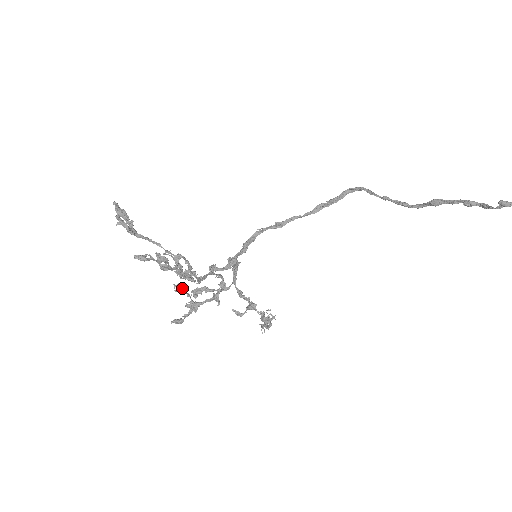
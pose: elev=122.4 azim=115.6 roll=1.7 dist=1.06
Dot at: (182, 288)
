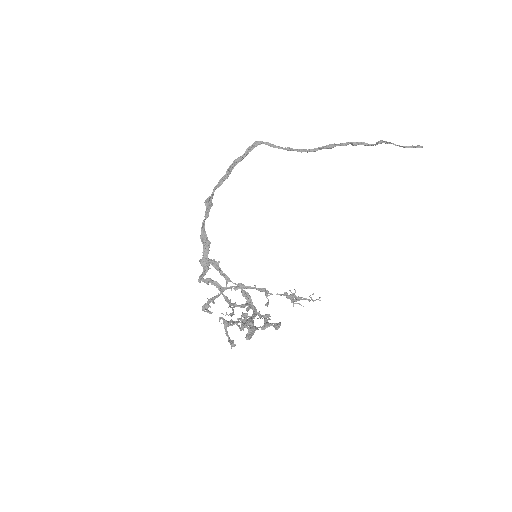
Dot at: (234, 321)
